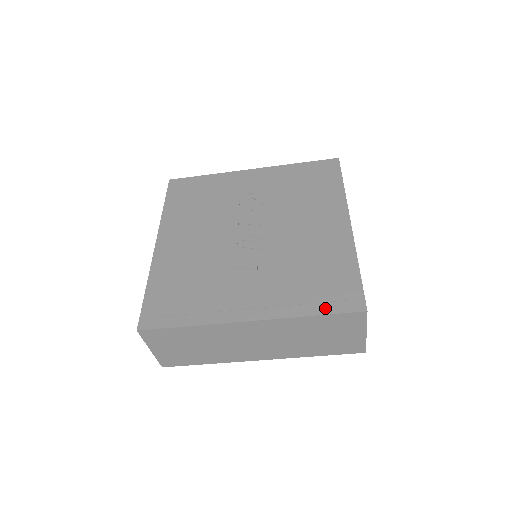
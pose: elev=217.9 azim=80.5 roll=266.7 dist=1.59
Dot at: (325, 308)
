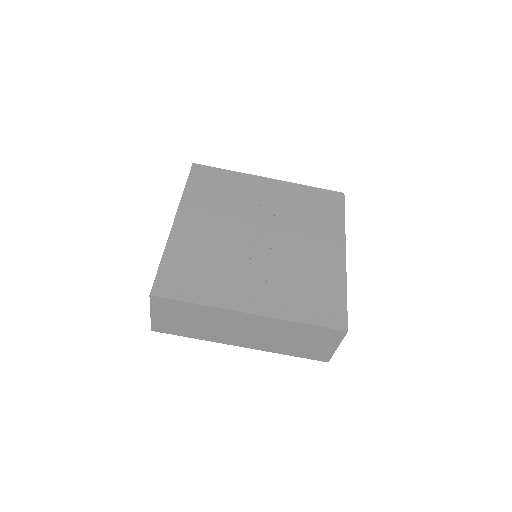
Dot at: (315, 320)
